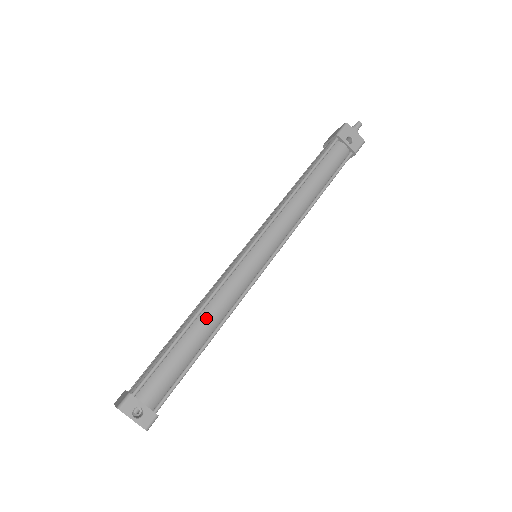
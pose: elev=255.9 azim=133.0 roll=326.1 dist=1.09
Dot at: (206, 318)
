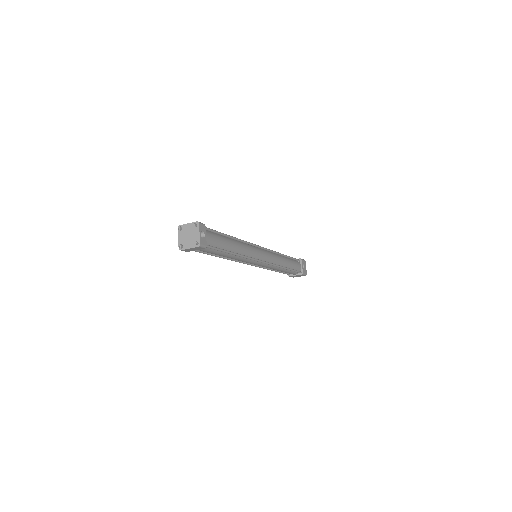
Dot at: (238, 244)
